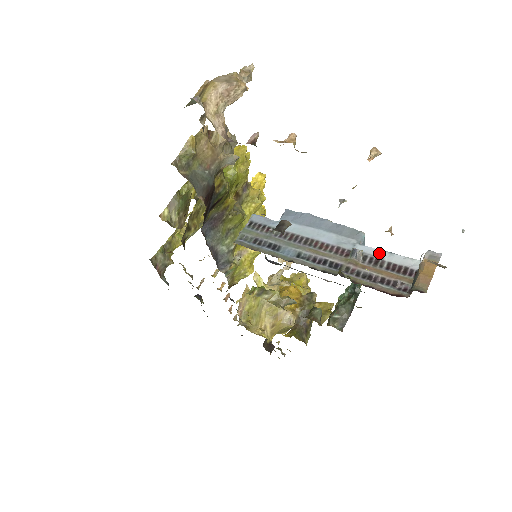
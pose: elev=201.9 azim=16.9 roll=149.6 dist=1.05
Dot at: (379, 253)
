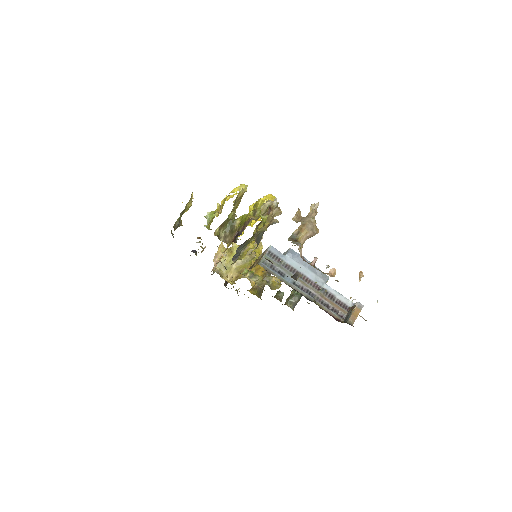
Dot at: (334, 292)
